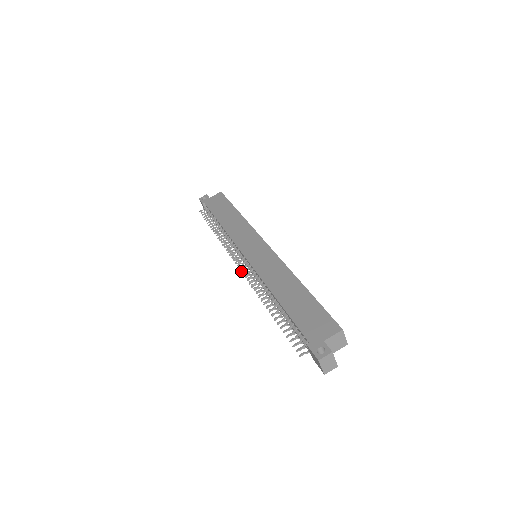
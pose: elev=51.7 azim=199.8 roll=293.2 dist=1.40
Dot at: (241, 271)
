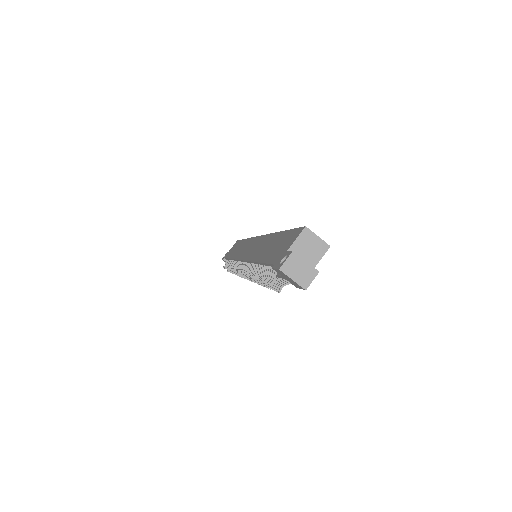
Dot at: (245, 278)
